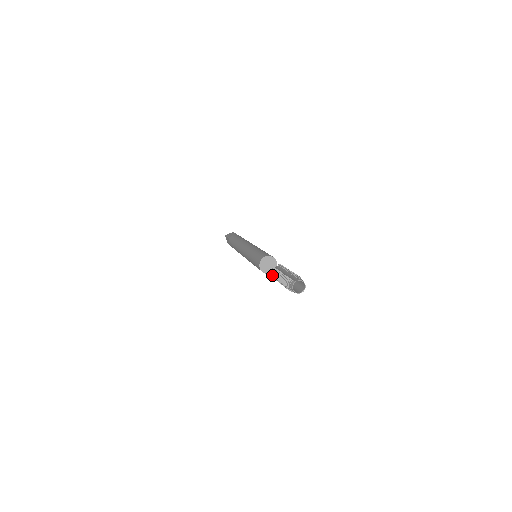
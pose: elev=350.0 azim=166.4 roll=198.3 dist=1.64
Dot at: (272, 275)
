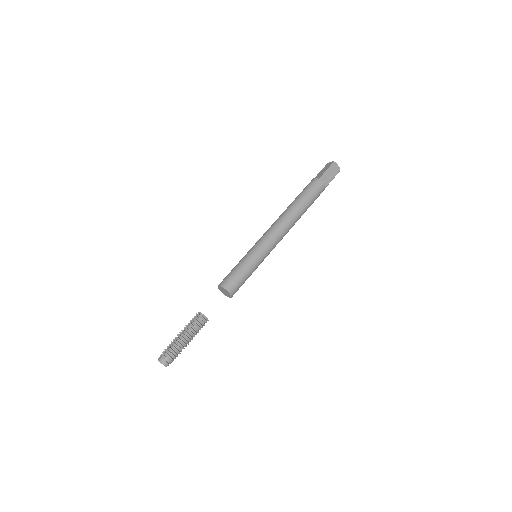
Dot at: occluded
